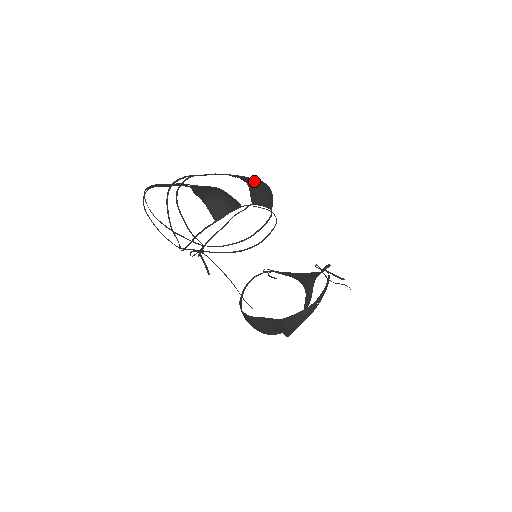
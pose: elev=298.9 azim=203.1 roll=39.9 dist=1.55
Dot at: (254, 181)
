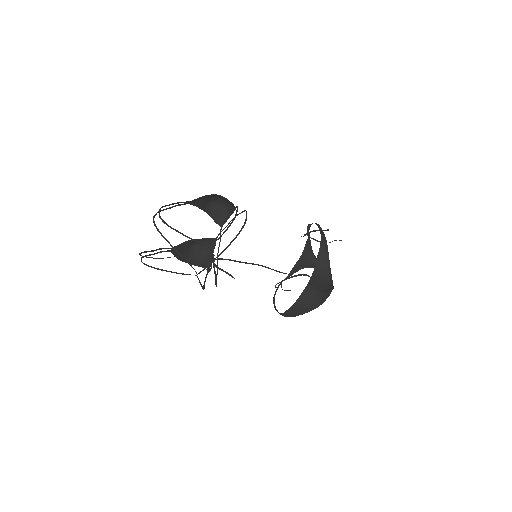
Dot at: (207, 205)
